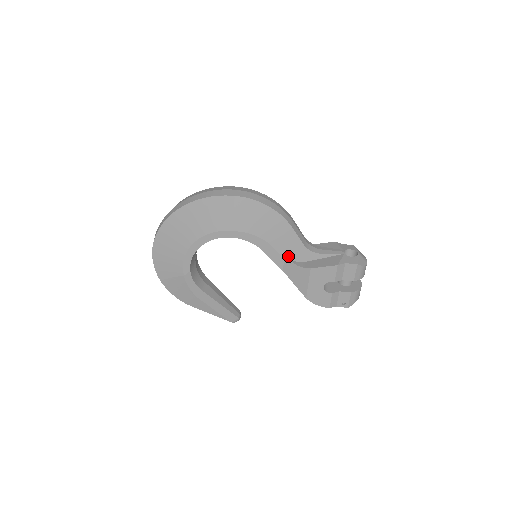
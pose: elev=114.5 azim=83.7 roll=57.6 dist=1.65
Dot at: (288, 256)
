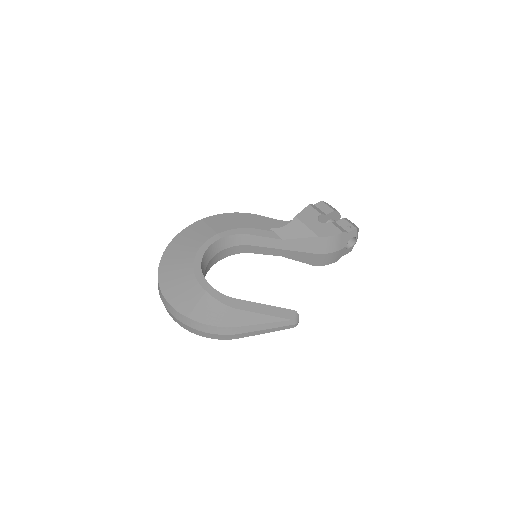
Dot at: (275, 230)
